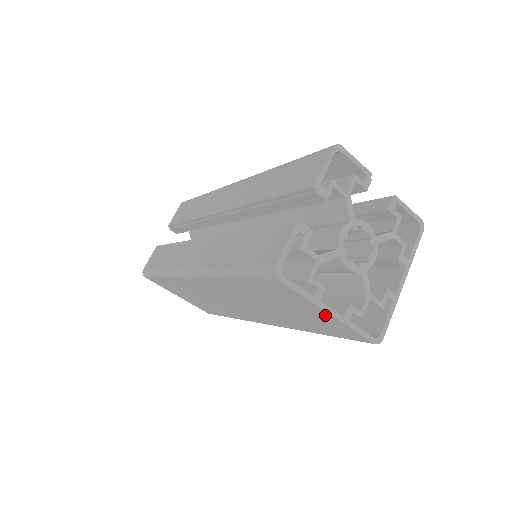
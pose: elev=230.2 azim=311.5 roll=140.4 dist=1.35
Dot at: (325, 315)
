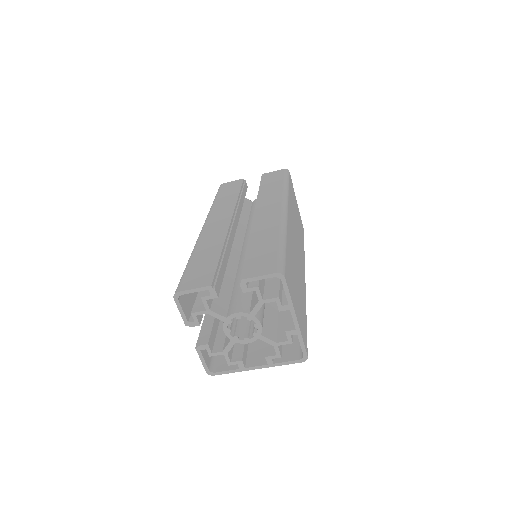
Dot at: occluded
